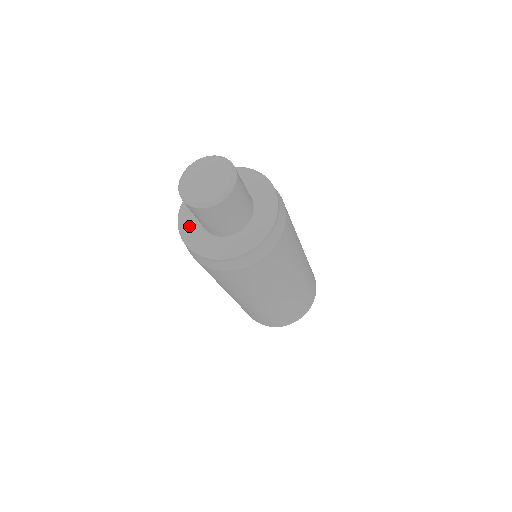
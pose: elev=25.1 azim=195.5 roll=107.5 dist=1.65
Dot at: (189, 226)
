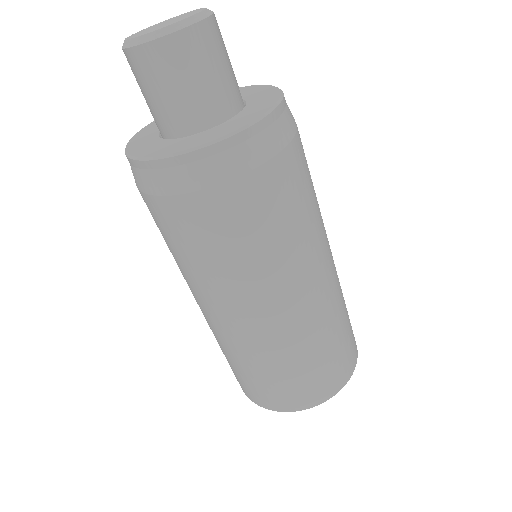
Dot at: (142, 141)
